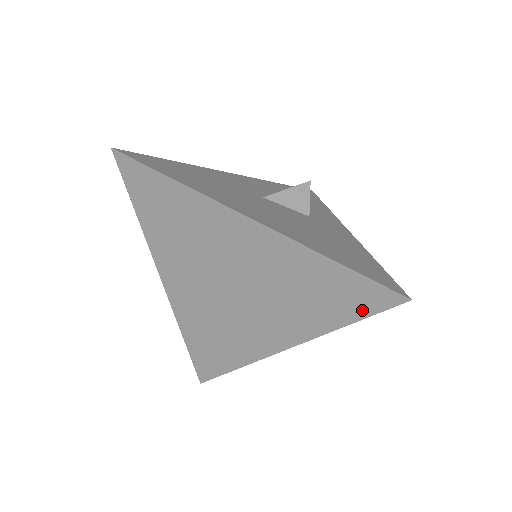
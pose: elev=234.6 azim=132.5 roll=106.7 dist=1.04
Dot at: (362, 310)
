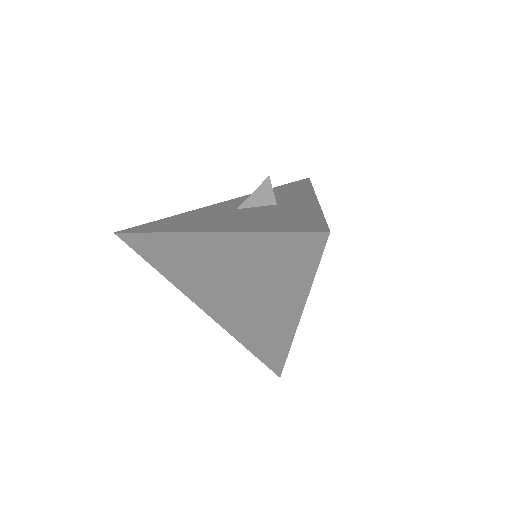
Dot at: (311, 259)
